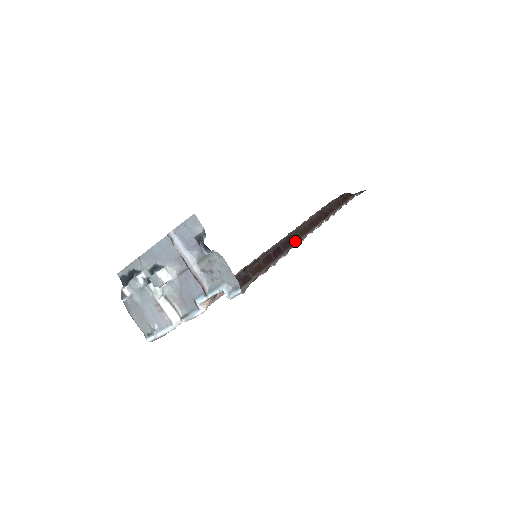
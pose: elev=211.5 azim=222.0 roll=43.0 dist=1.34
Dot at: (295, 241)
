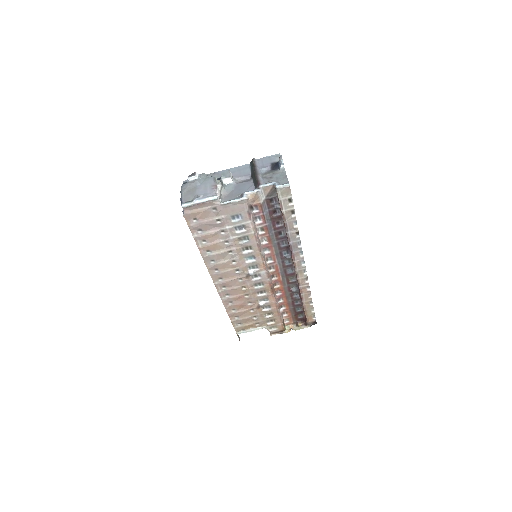
Dot at: (291, 254)
